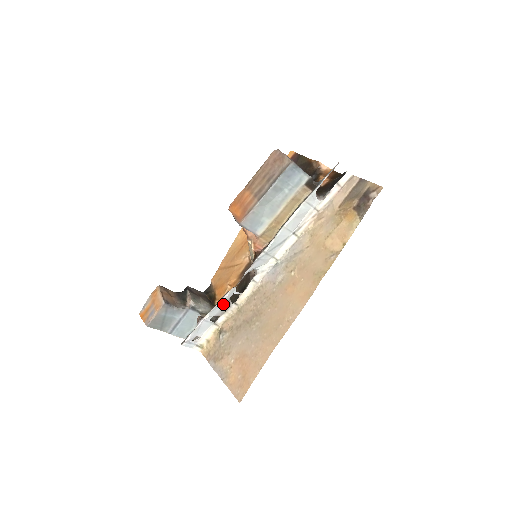
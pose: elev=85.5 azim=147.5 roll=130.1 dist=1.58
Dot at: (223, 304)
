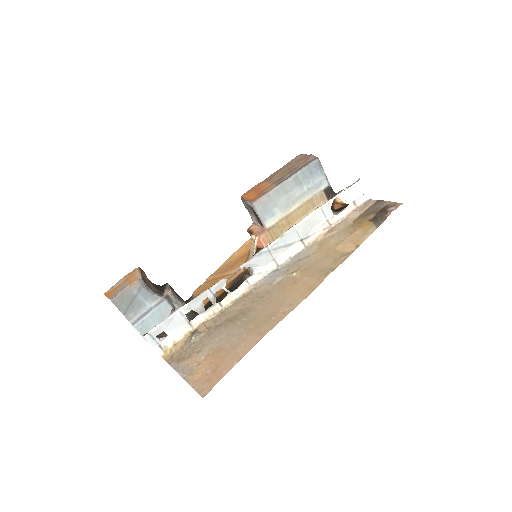
Dot at: occluded
